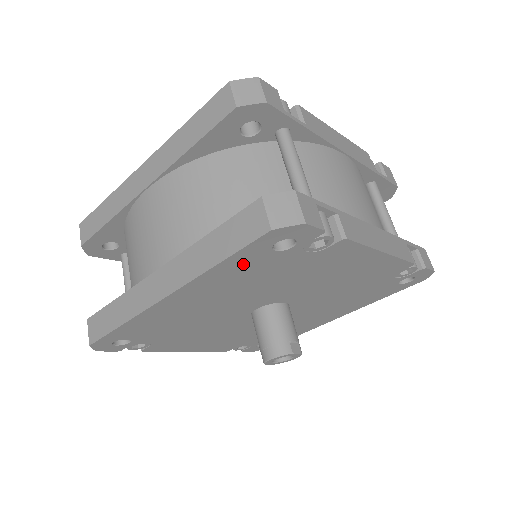
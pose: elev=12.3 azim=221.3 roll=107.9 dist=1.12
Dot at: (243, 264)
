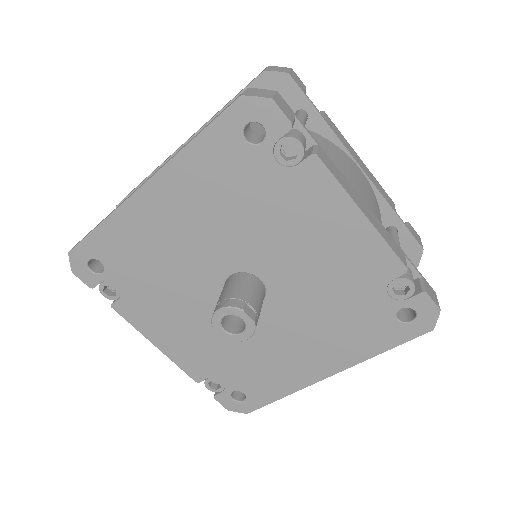
Dot at: (216, 153)
